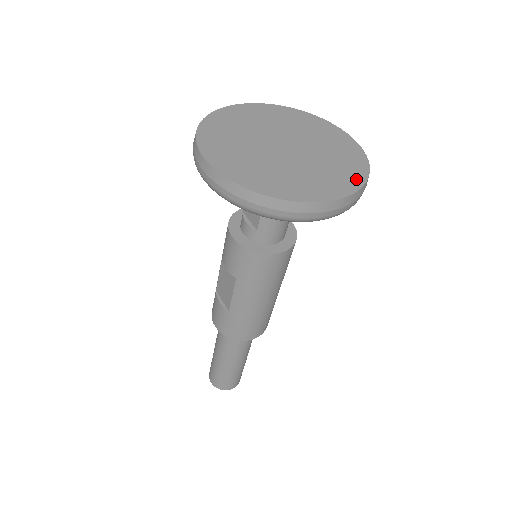
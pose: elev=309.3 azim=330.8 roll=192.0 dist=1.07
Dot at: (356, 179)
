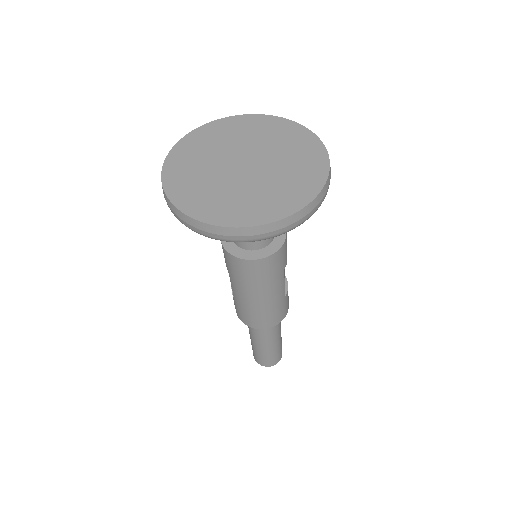
Dot at: (284, 209)
